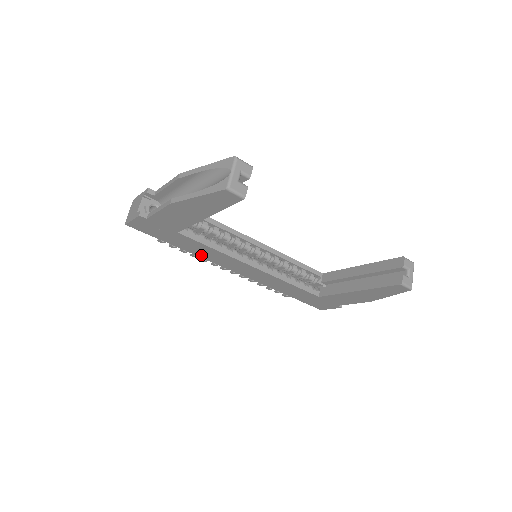
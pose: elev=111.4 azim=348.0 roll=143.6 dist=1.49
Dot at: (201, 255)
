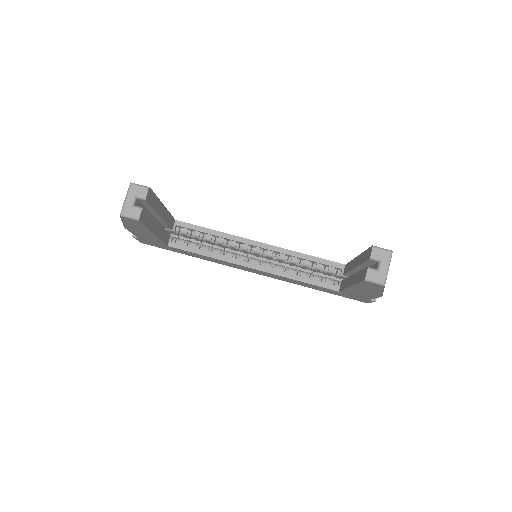
Dot at: (210, 260)
